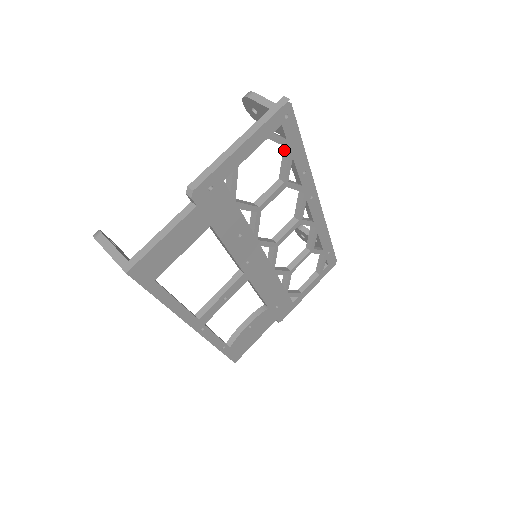
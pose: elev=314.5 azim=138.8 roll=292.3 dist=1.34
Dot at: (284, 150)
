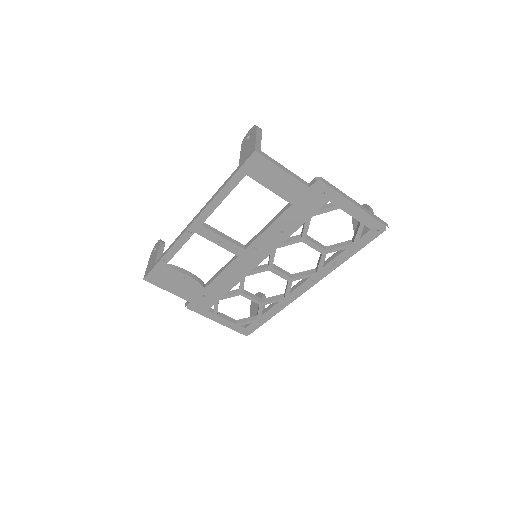
Dot at: (349, 241)
